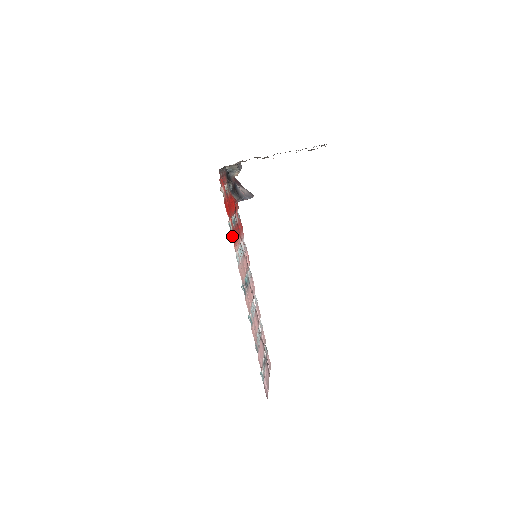
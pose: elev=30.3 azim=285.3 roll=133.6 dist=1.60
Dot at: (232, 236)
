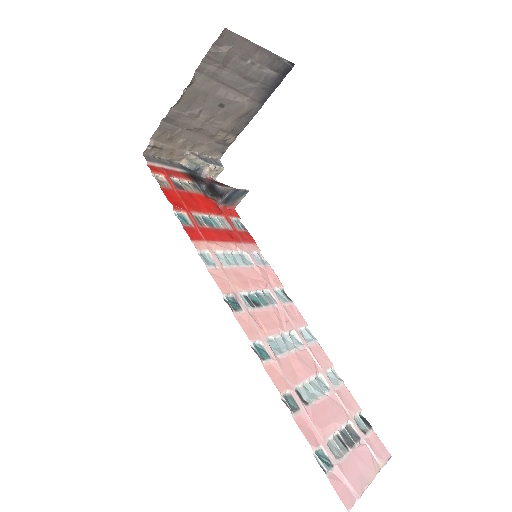
Dot at: (189, 230)
